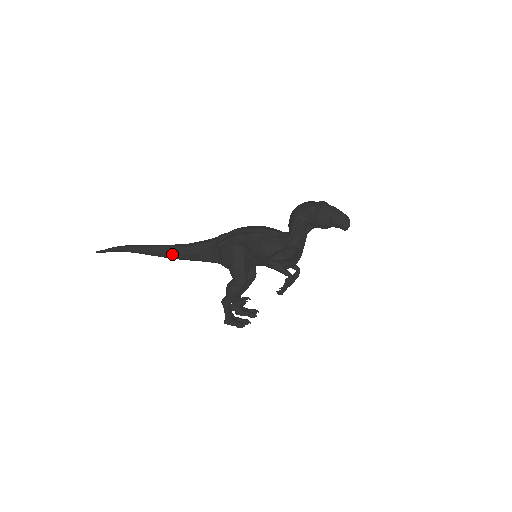
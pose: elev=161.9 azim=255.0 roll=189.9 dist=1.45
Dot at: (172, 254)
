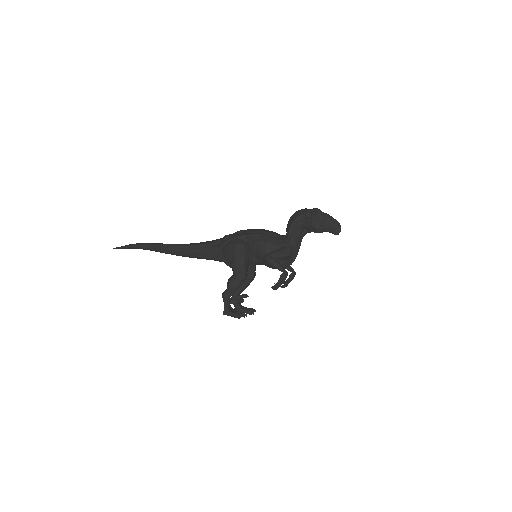
Dot at: (181, 252)
